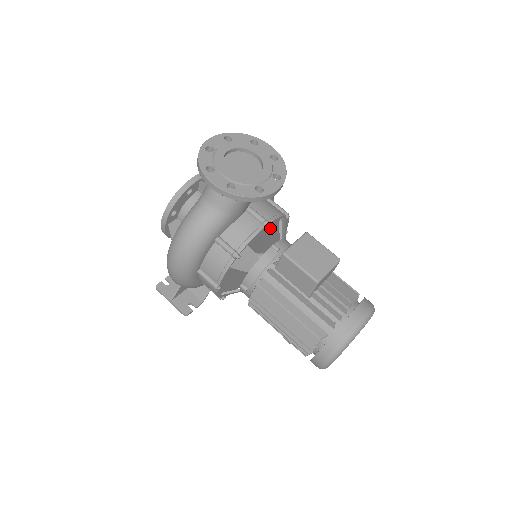
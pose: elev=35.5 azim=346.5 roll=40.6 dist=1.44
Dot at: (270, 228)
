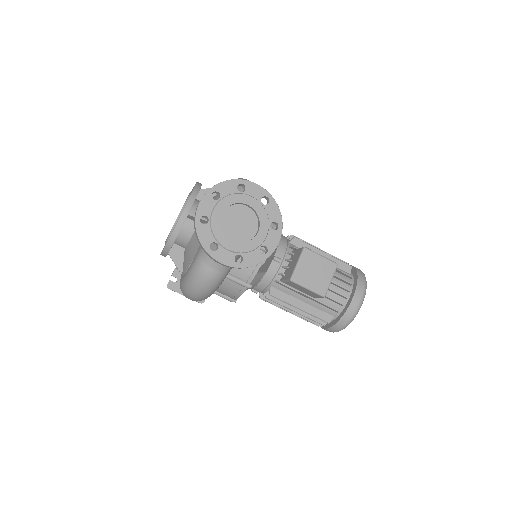
Dot at: occluded
